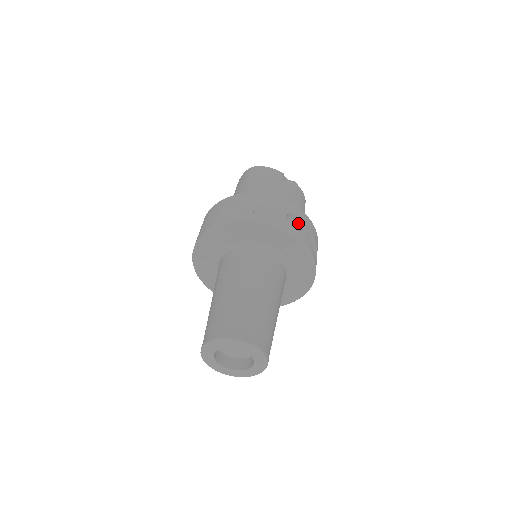
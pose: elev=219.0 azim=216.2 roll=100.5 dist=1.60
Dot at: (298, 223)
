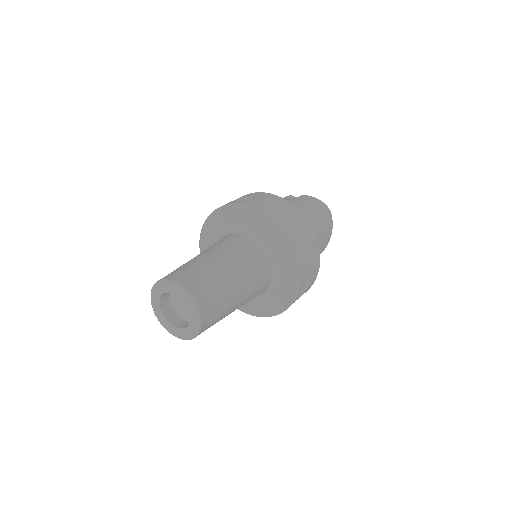
Dot at: occluded
